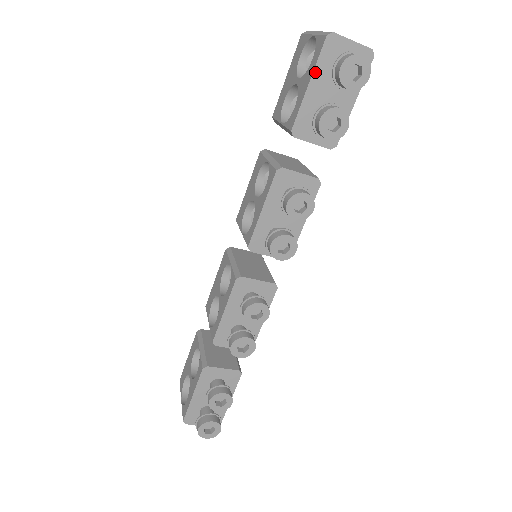
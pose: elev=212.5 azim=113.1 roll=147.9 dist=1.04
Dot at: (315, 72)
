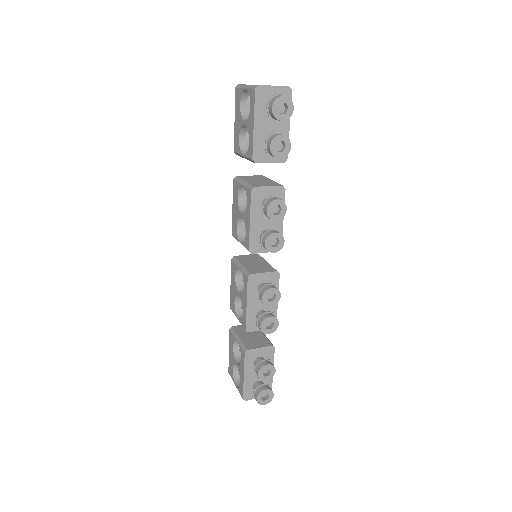
Dot at: (255, 115)
